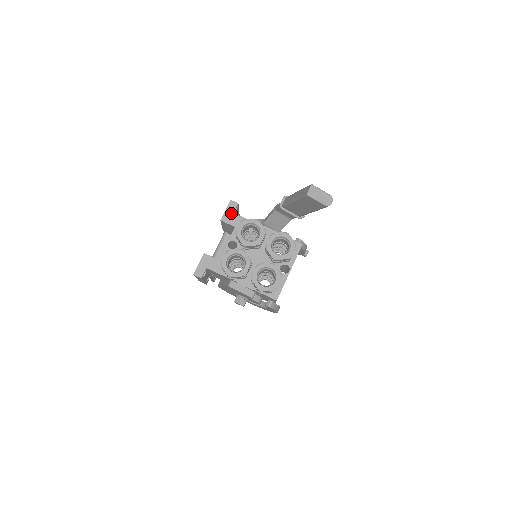
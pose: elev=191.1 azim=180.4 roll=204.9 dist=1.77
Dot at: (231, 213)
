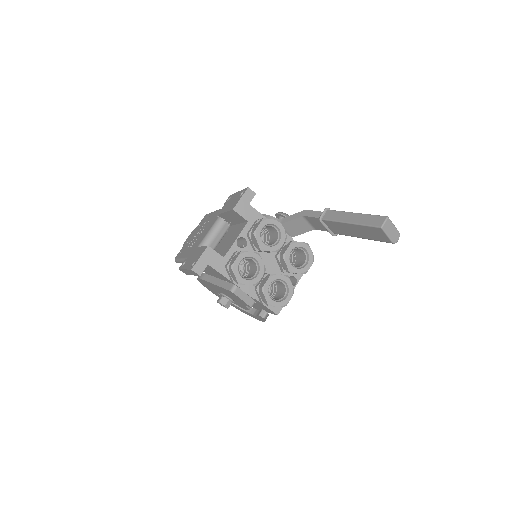
Dot at: (246, 204)
